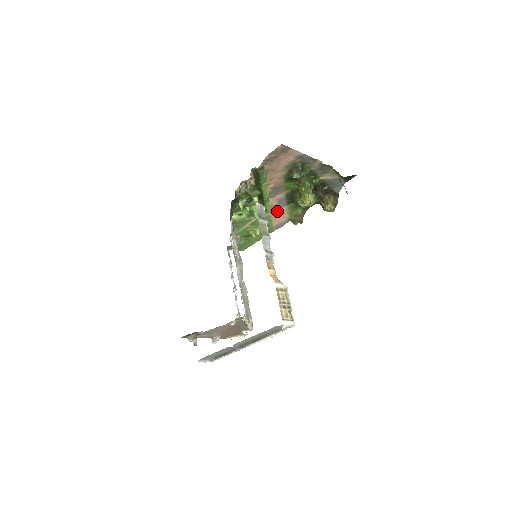
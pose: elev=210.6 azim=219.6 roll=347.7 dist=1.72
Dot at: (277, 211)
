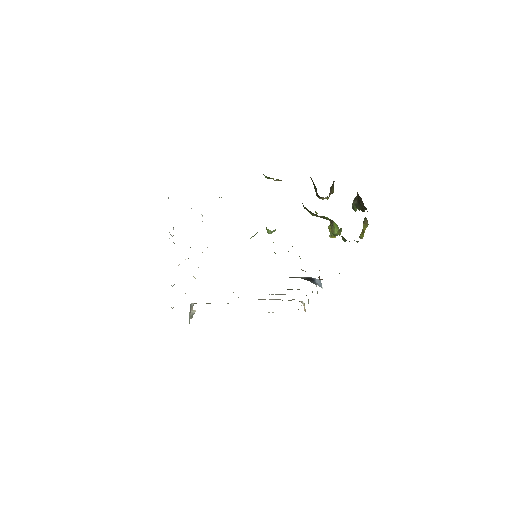
Dot at: occluded
